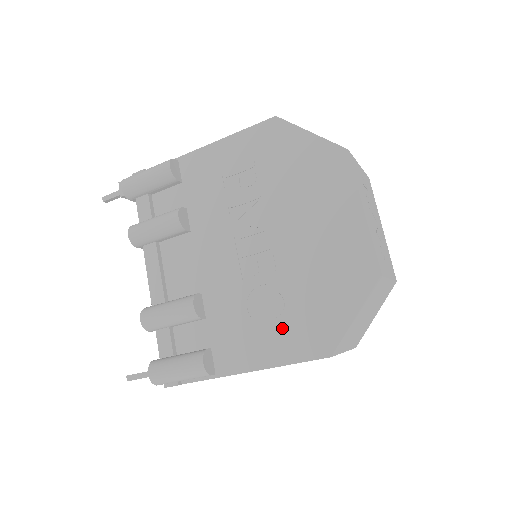
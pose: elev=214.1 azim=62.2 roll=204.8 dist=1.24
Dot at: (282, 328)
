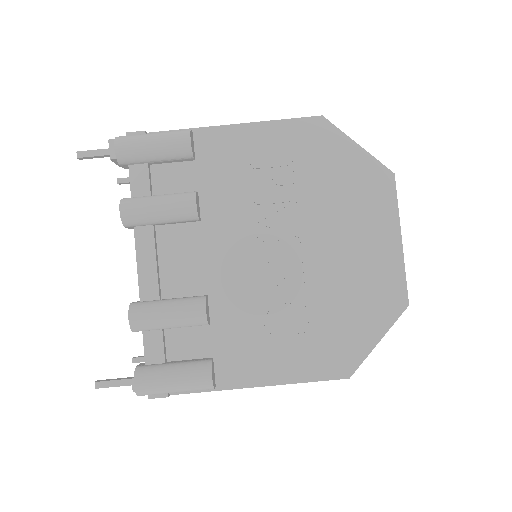
Dot at: (301, 344)
